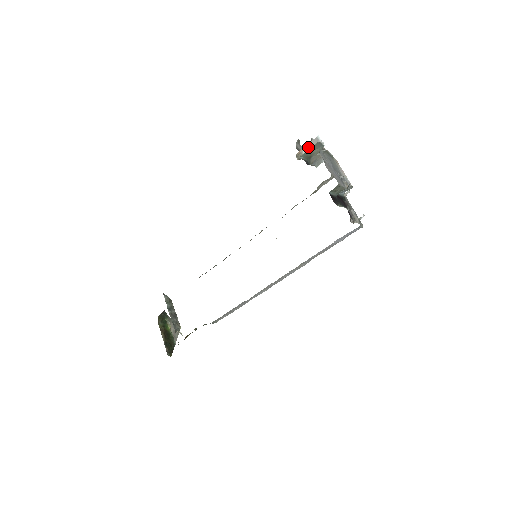
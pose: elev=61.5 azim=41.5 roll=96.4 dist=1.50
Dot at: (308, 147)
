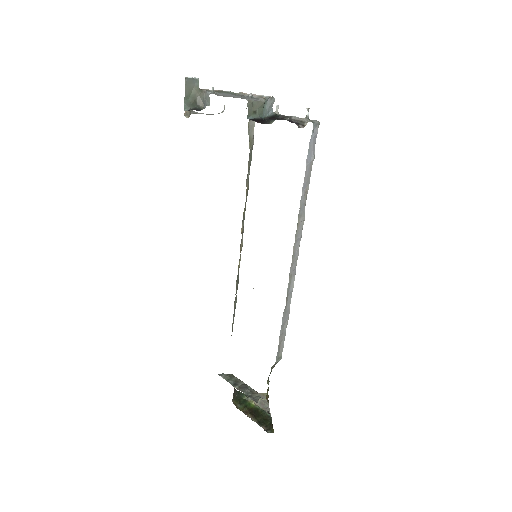
Dot at: occluded
